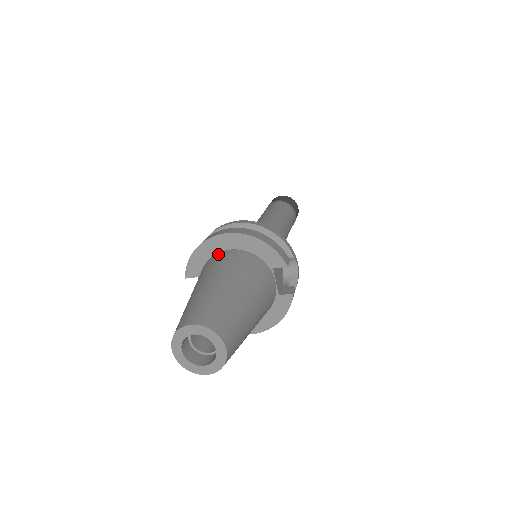
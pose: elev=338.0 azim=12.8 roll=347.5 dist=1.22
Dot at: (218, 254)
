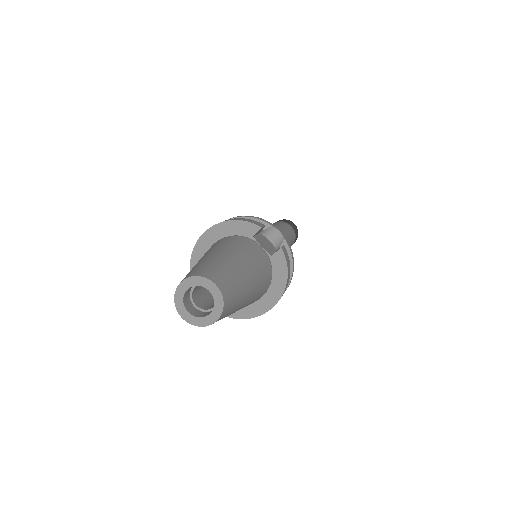
Dot at: occluded
